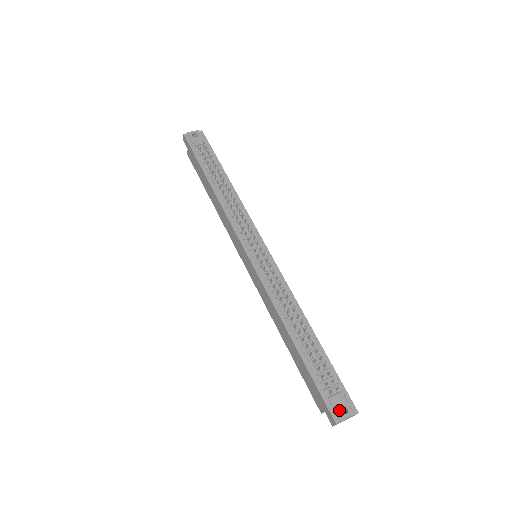
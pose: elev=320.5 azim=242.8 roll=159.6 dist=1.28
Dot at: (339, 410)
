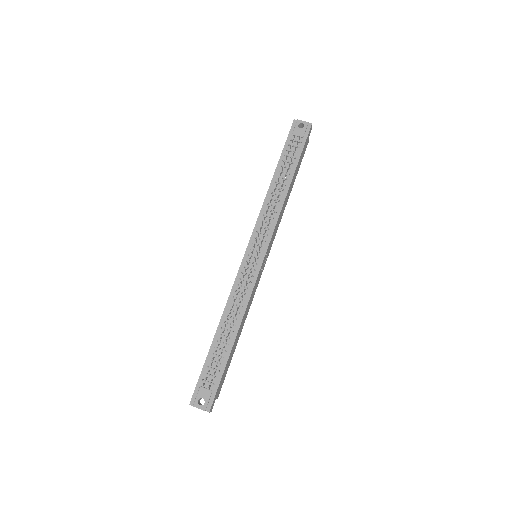
Dot at: (198, 399)
